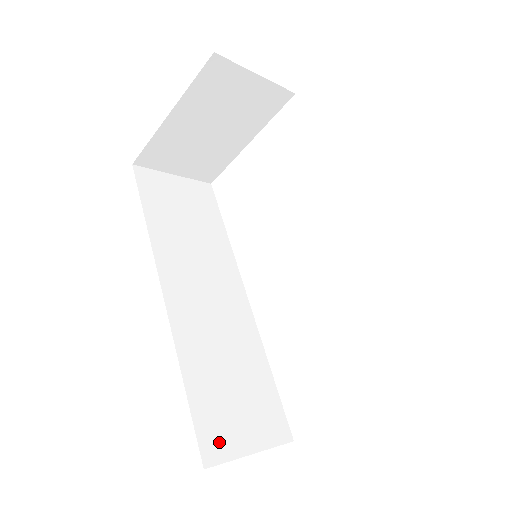
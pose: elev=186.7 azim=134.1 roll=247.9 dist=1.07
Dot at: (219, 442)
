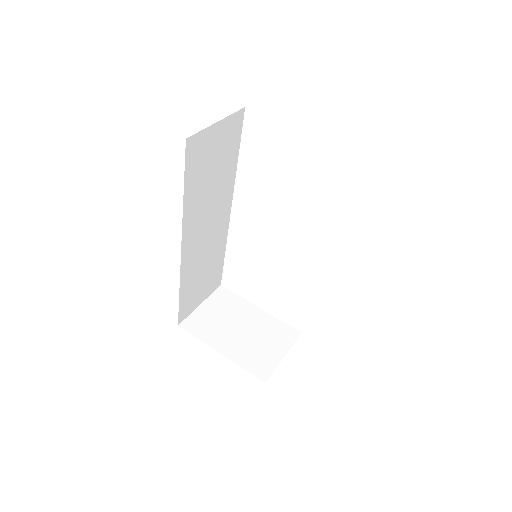
Dot at: (187, 310)
